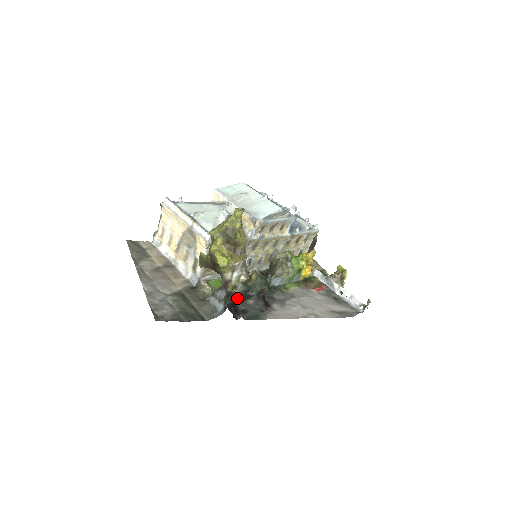
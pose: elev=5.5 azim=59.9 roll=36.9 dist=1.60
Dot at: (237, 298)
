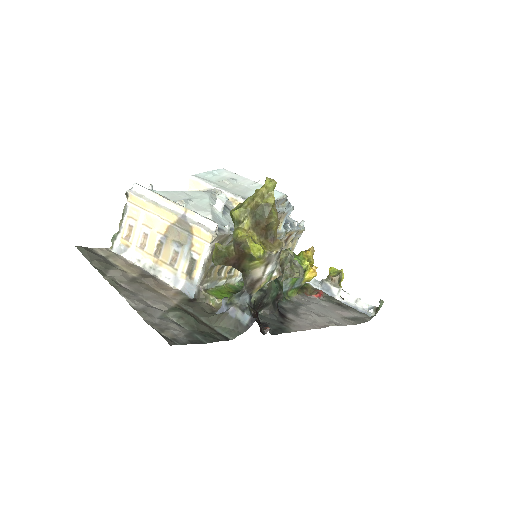
Dot at: occluded
